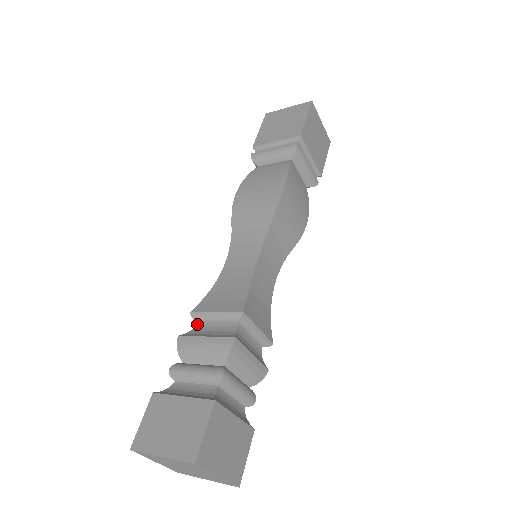
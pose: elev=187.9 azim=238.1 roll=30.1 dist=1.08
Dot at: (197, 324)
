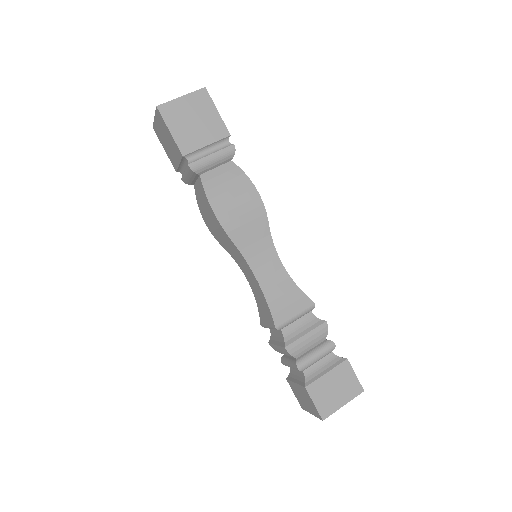
Dot at: (270, 330)
